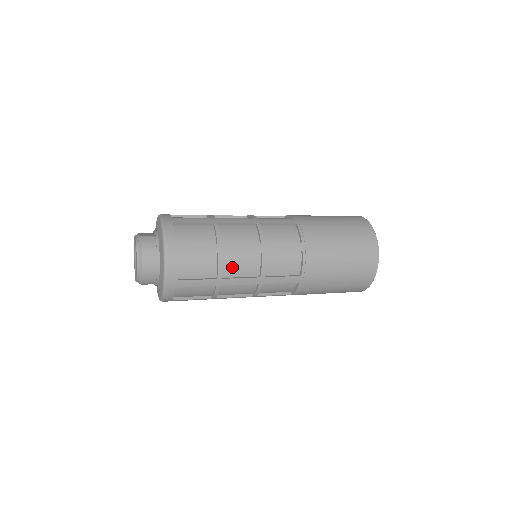
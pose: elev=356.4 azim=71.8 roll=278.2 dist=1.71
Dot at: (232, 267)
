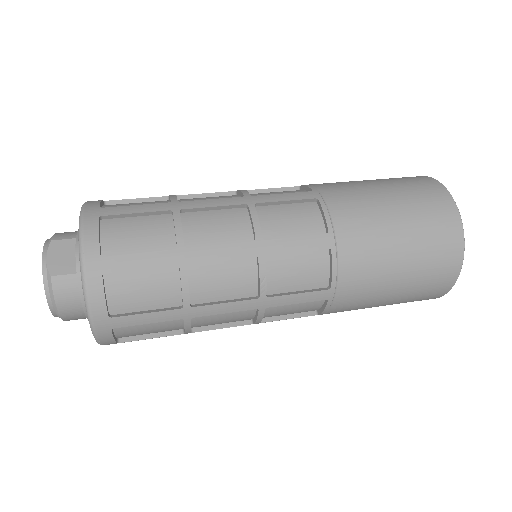
Dot at: (208, 322)
